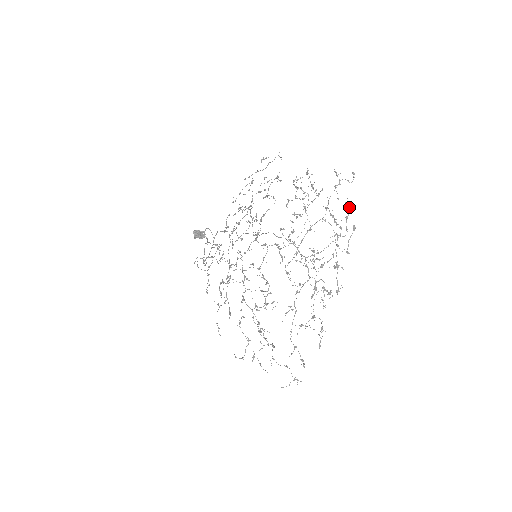
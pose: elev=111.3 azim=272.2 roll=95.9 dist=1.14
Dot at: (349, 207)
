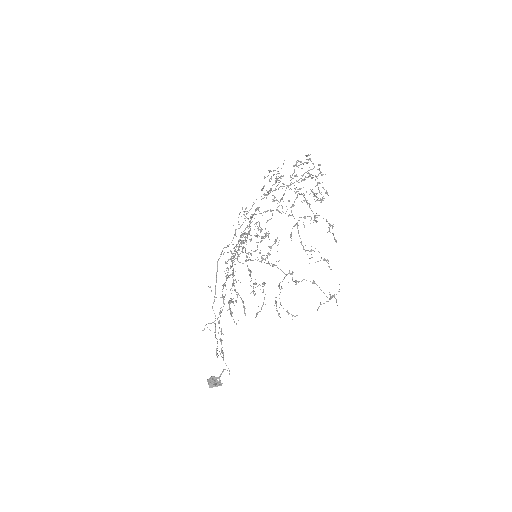
Dot at: occluded
